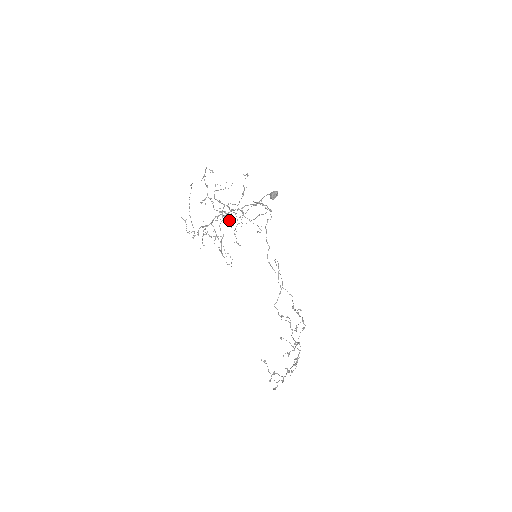
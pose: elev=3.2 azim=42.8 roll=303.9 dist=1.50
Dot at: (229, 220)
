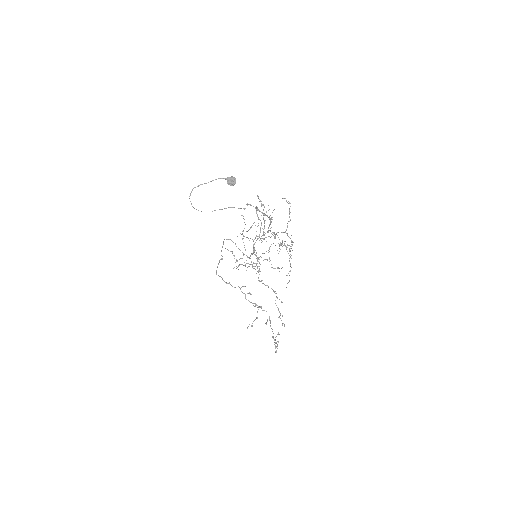
Dot at: (261, 240)
